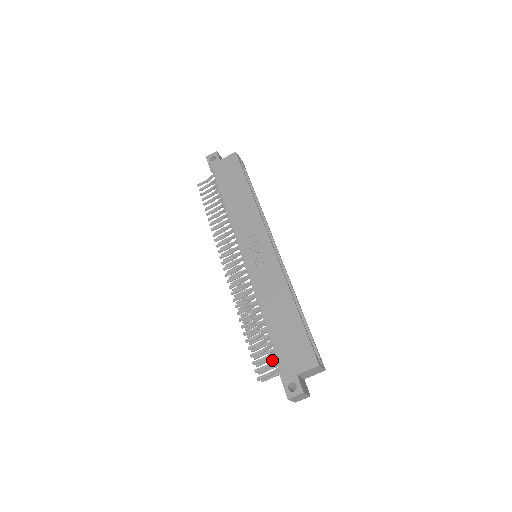
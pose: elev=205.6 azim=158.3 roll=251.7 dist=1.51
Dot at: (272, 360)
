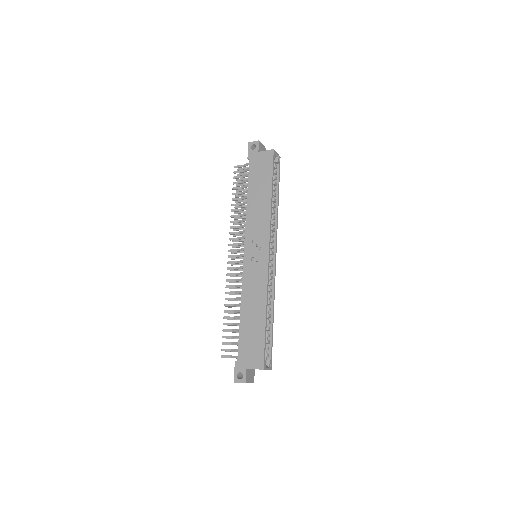
Dot at: occluded
